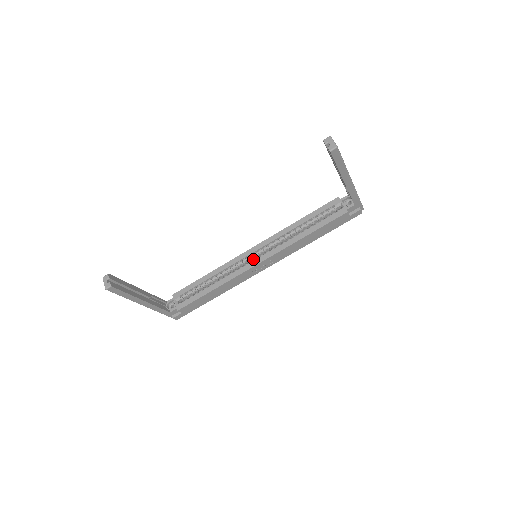
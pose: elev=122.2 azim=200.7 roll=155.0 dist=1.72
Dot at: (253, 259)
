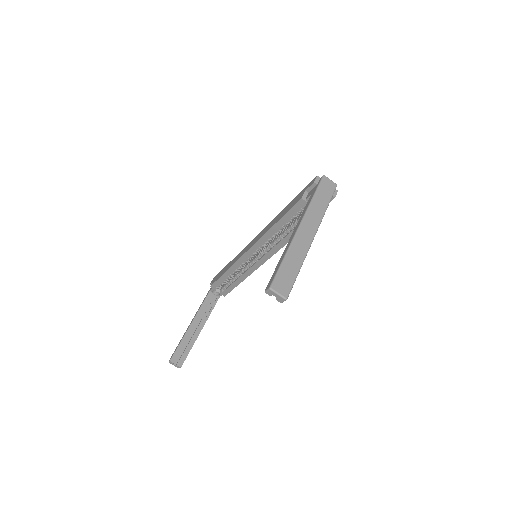
Dot at: occluded
